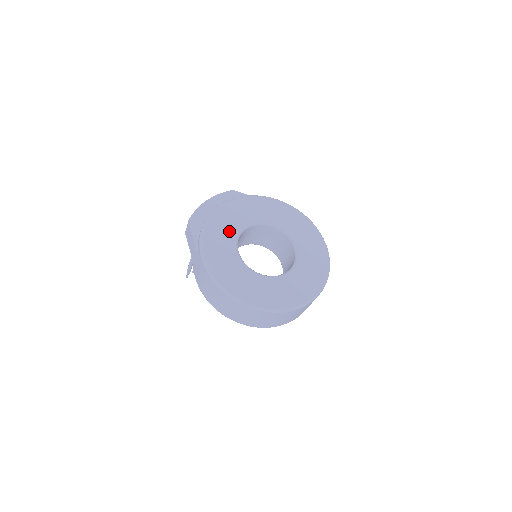
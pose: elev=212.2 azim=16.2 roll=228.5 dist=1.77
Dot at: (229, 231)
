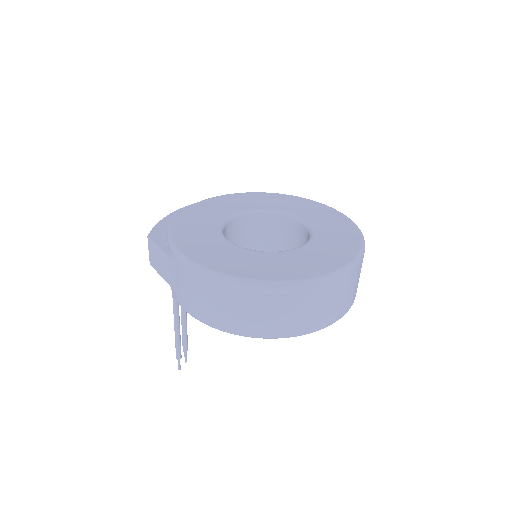
Dot at: (206, 226)
